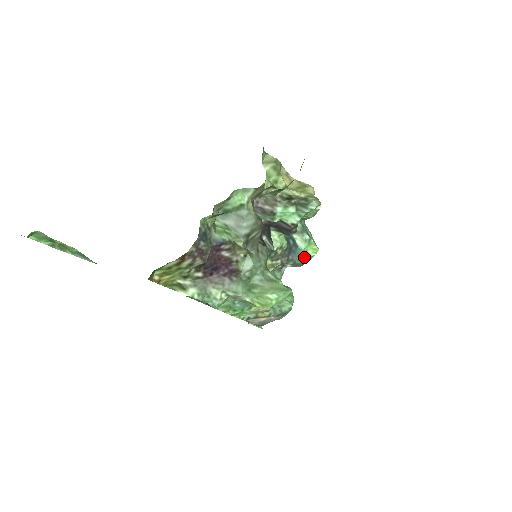
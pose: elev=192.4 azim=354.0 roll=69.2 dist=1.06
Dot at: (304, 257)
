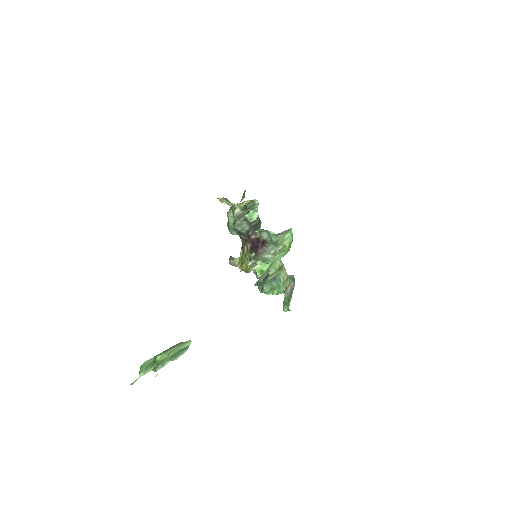
Dot at: occluded
